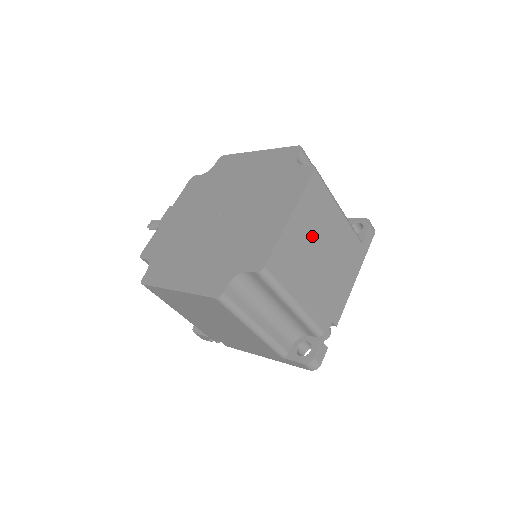
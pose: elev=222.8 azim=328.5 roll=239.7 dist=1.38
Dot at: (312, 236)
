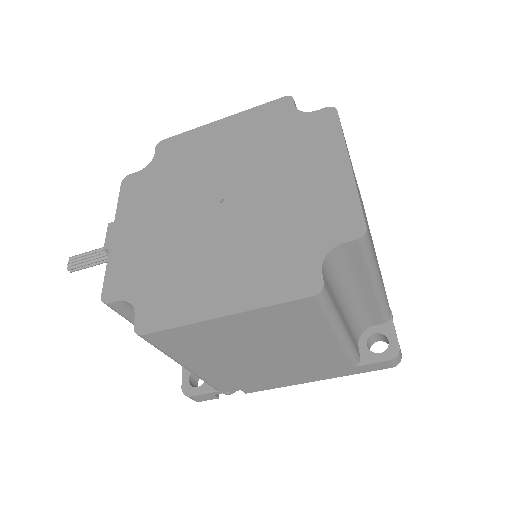
Dot at: occluded
